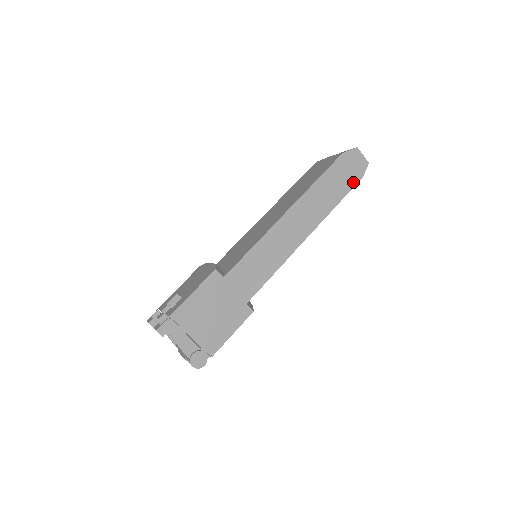
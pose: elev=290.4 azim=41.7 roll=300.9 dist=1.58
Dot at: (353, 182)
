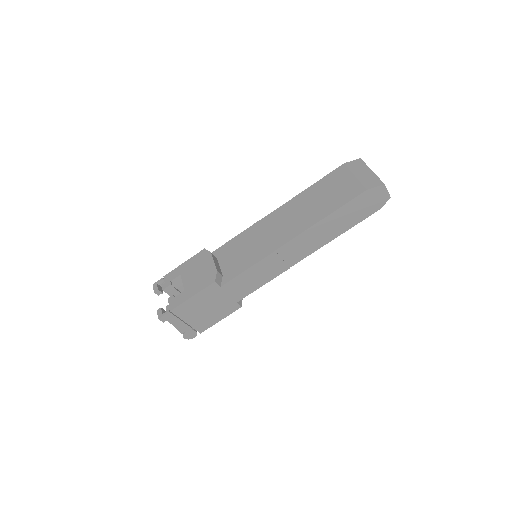
Dot at: (367, 214)
